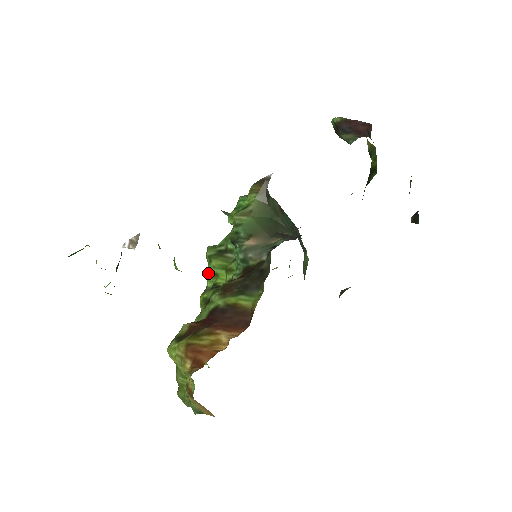
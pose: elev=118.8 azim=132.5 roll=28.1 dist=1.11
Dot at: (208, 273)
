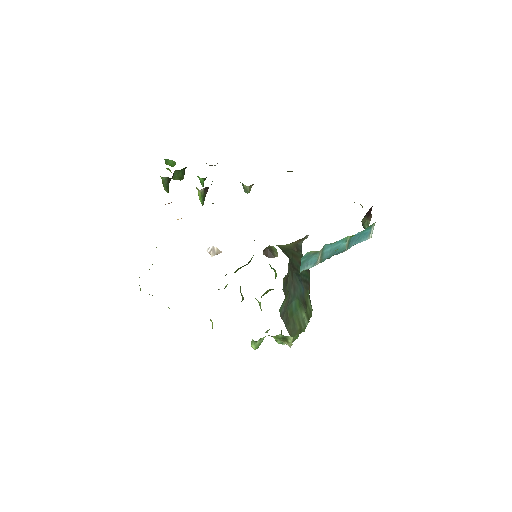
Dot at: occluded
